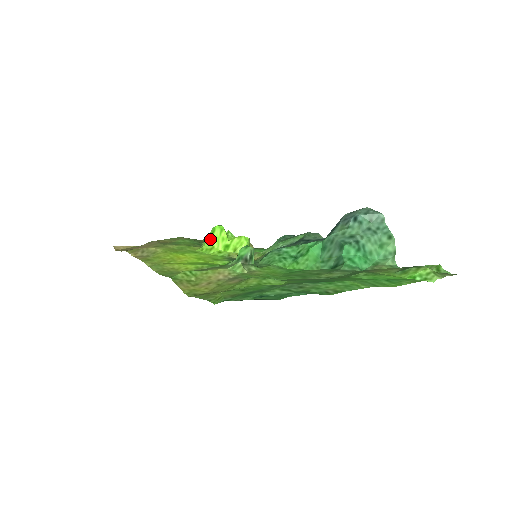
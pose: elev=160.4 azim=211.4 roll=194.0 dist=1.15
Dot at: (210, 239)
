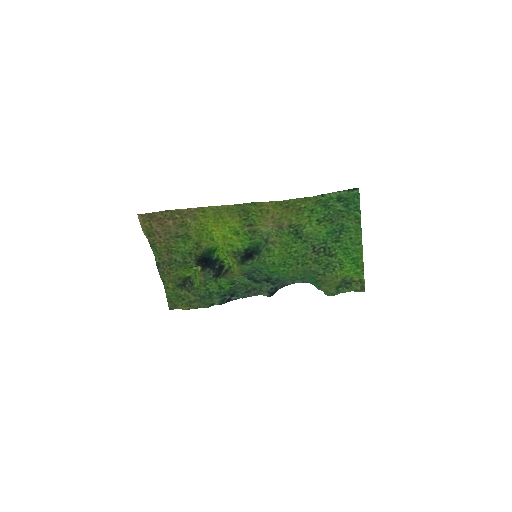
Dot at: occluded
